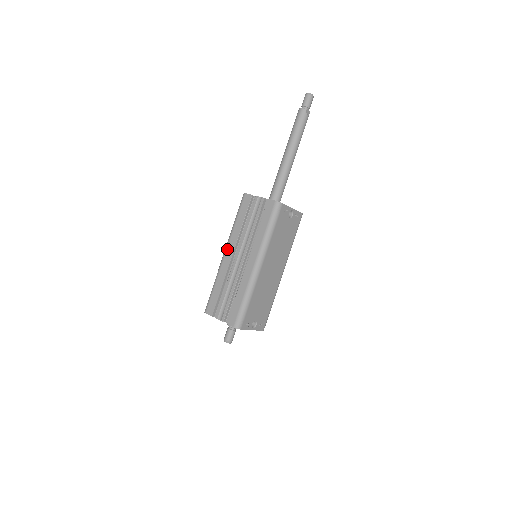
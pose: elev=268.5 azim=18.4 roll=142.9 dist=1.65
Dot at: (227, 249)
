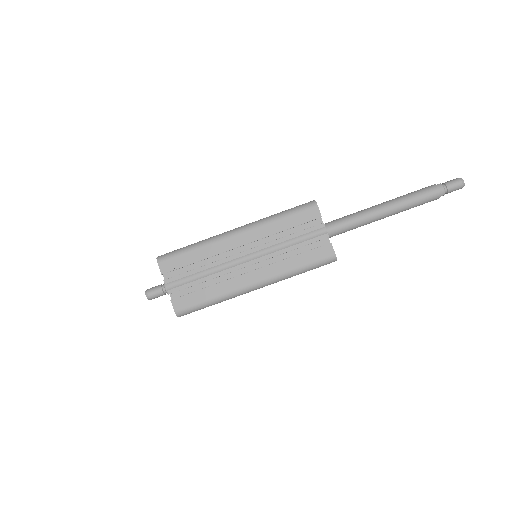
Dot at: (243, 233)
